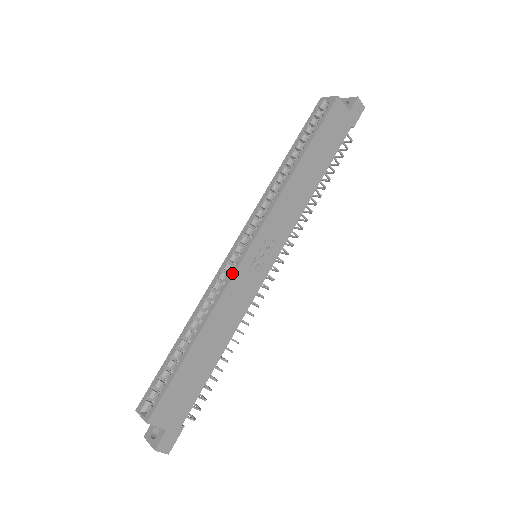
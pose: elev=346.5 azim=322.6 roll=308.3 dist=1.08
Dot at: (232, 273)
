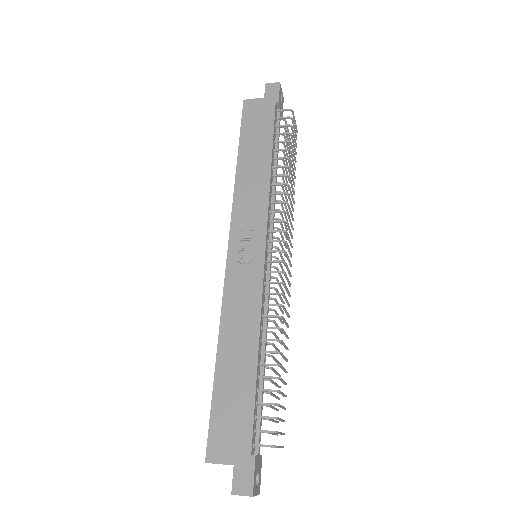
Dot at: (225, 281)
